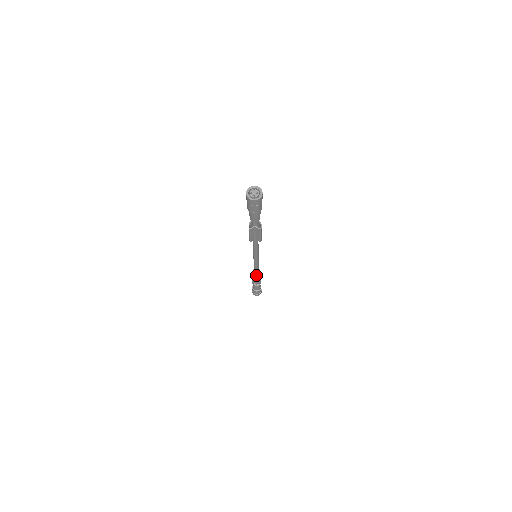
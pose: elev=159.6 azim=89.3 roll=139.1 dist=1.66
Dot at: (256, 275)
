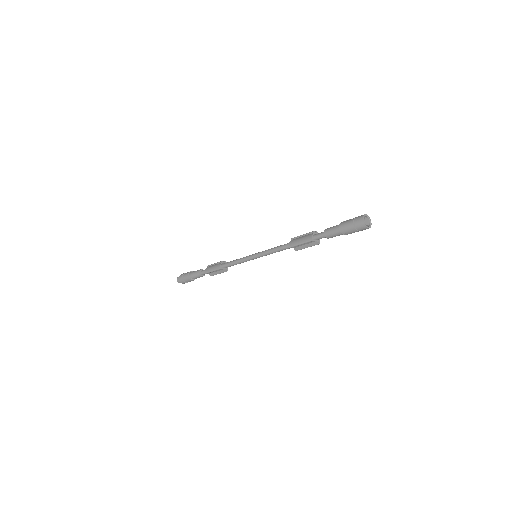
Dot at: (223, 269)
